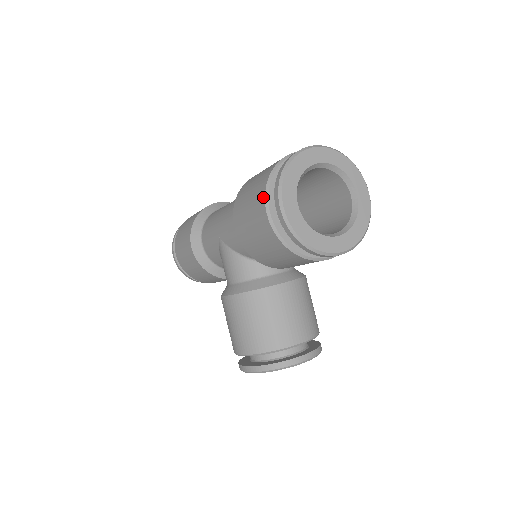
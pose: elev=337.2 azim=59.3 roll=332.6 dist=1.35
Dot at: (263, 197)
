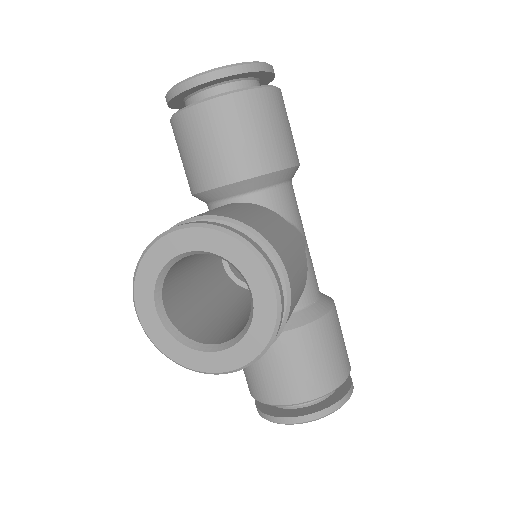
Dot at: occluded
